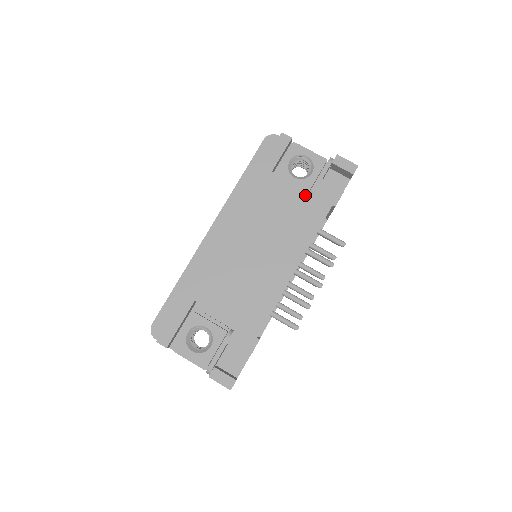
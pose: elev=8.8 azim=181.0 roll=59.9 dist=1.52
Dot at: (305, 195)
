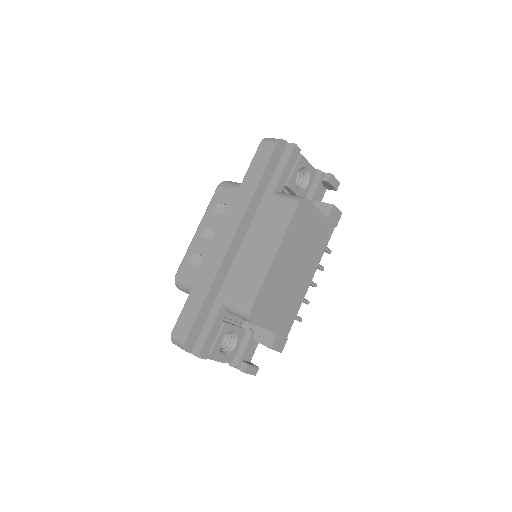
Dot at: (324, 220)
